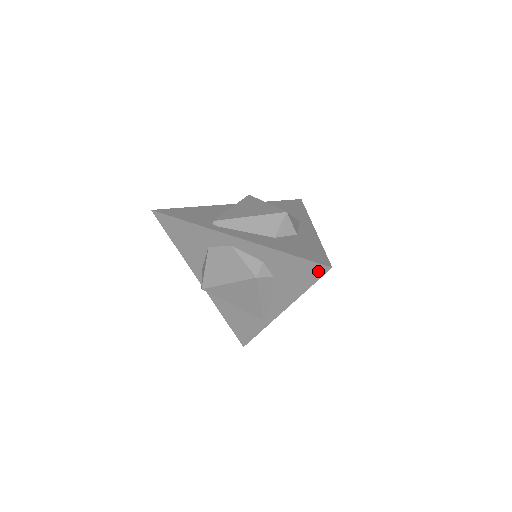
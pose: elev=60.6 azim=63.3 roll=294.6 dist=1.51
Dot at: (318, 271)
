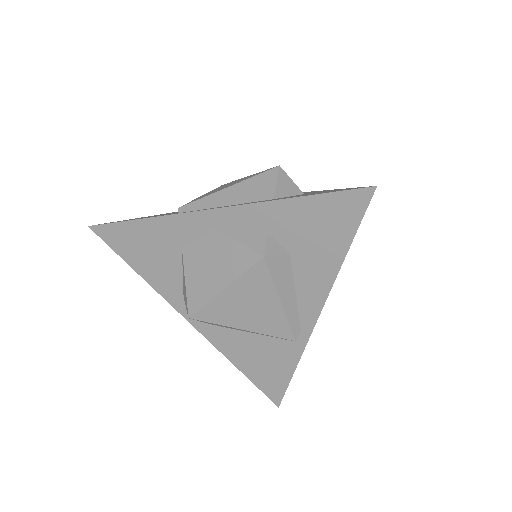
Dot at: (356, 205)
